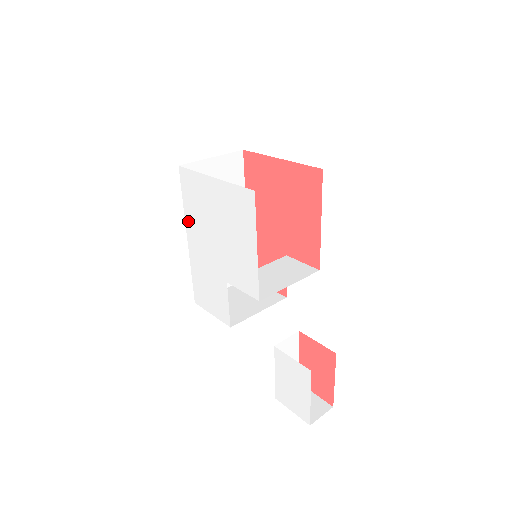
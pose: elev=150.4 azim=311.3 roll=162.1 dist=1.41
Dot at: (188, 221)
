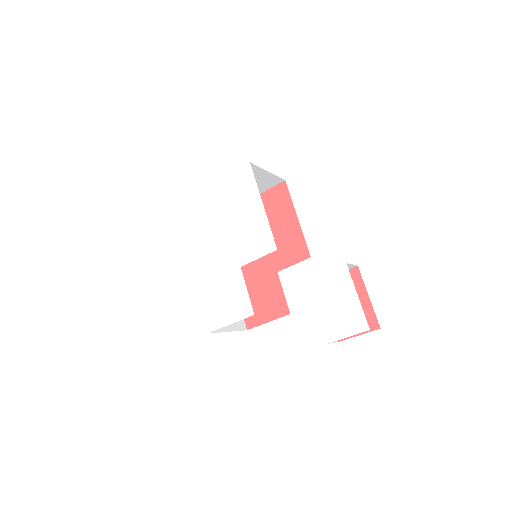
Dot at: (190, 247)
